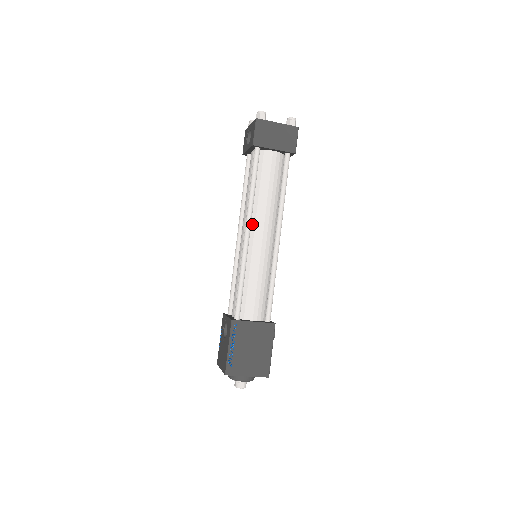
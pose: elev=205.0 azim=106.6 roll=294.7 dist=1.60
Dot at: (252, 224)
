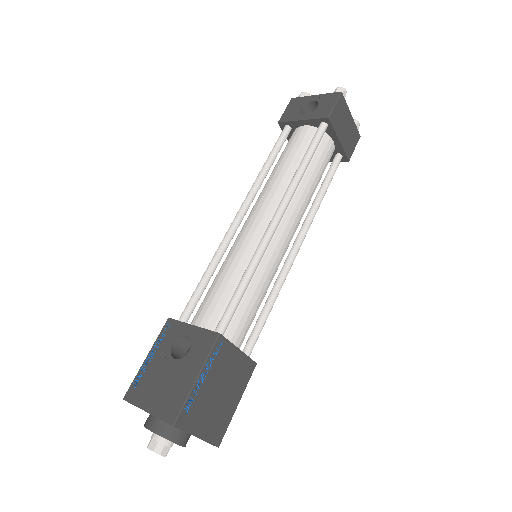
Dot at: occluded
